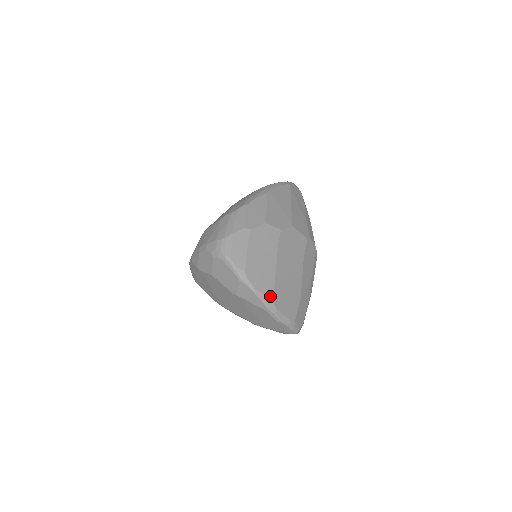
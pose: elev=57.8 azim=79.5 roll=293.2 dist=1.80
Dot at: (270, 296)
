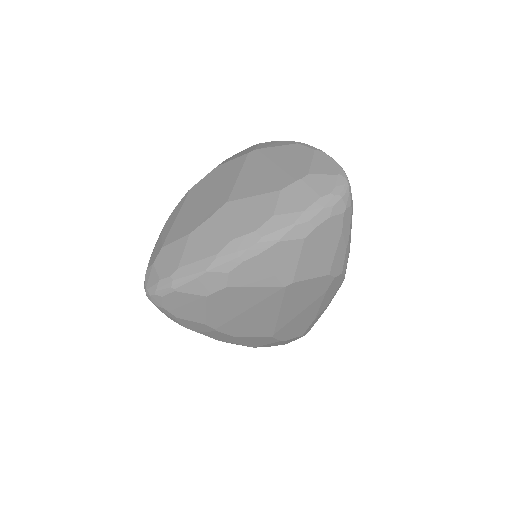
Dot at: occluded
